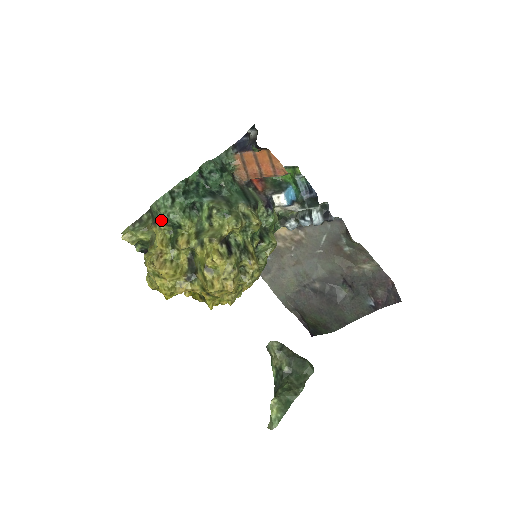
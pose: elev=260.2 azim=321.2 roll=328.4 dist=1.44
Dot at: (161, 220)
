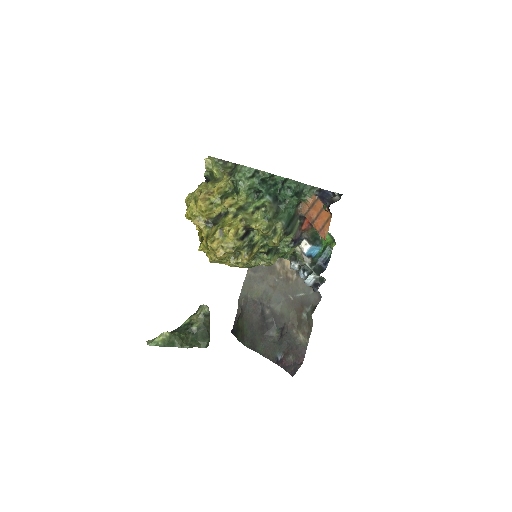
Dot at: (234, 178)
